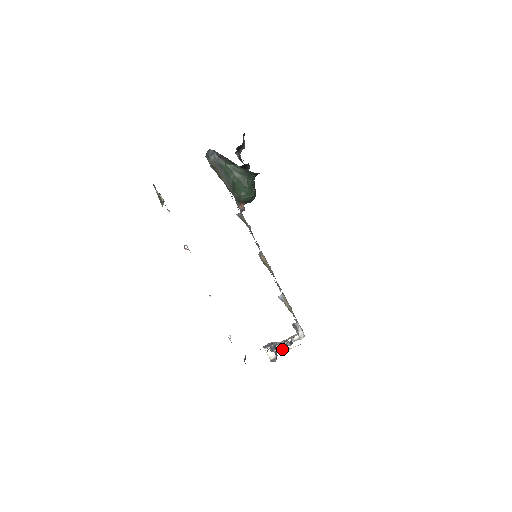
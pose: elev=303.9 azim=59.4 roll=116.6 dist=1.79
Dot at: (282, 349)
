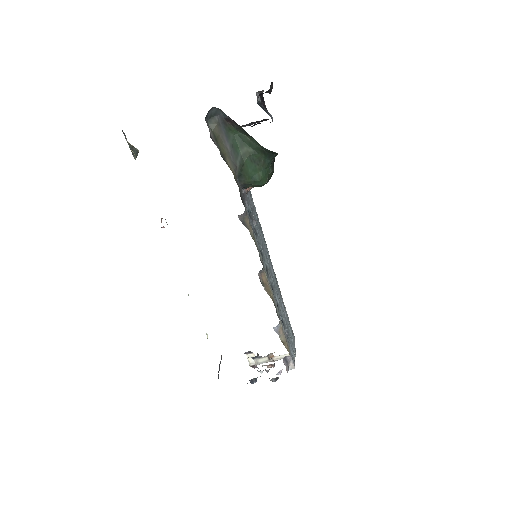
Dot at: occluded
